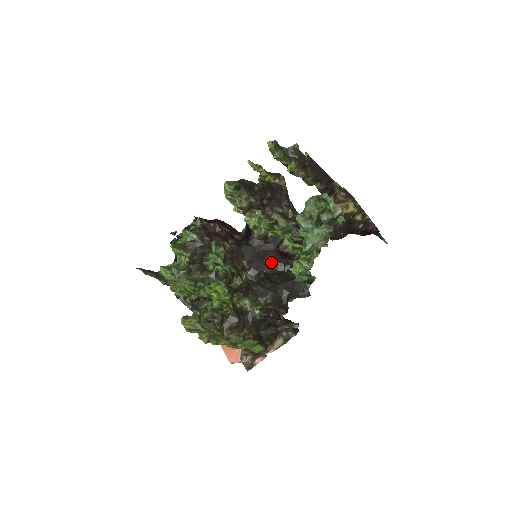
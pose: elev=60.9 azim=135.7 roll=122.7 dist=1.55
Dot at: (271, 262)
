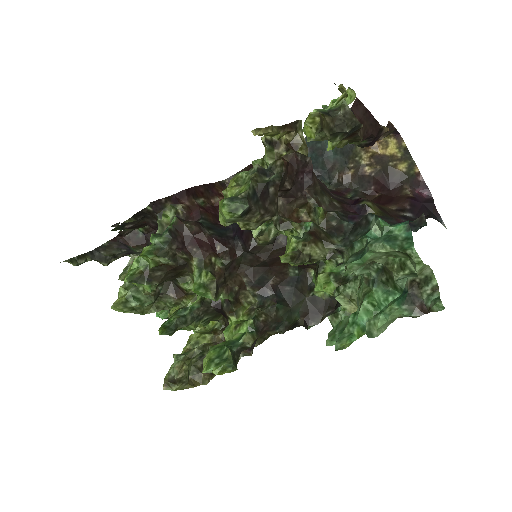
Dot at: (280, 267)
